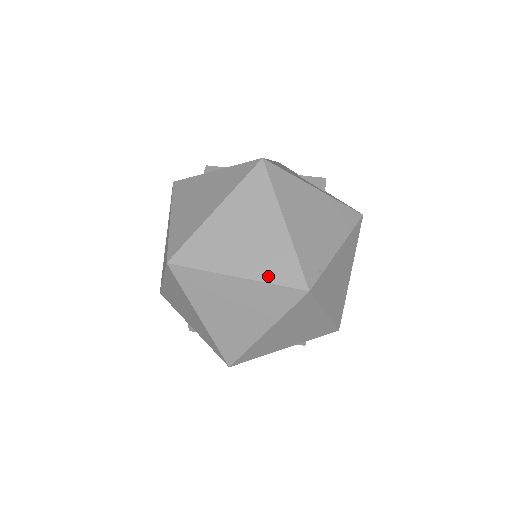
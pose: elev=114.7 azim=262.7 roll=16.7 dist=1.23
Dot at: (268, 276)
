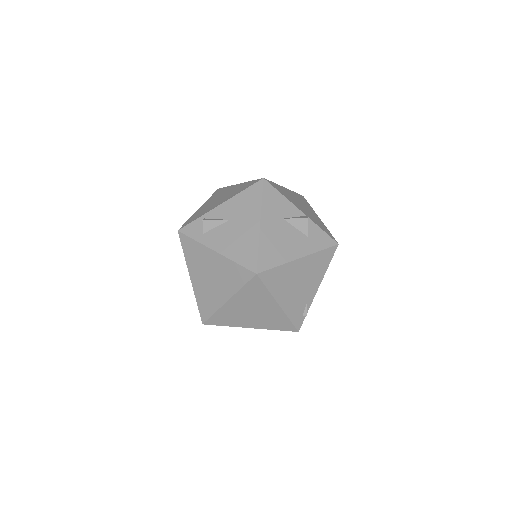
Dot at: (271, 327)
